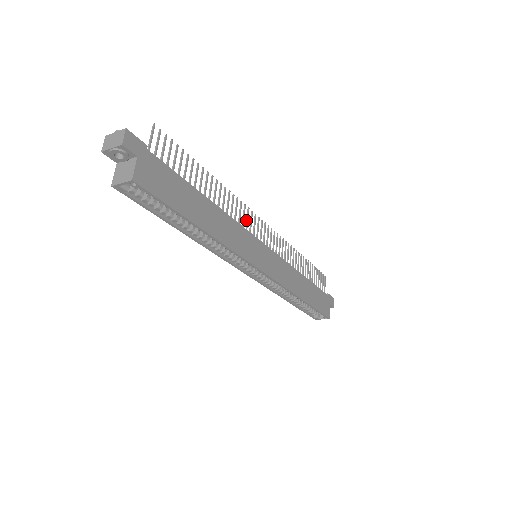
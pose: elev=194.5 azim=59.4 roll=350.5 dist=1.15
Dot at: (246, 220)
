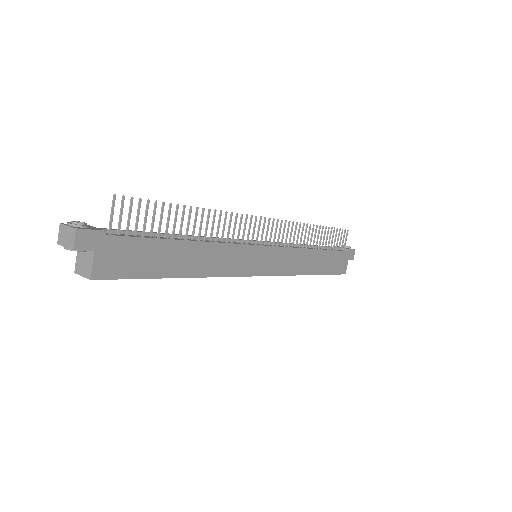
Dot at: (243, 230)
